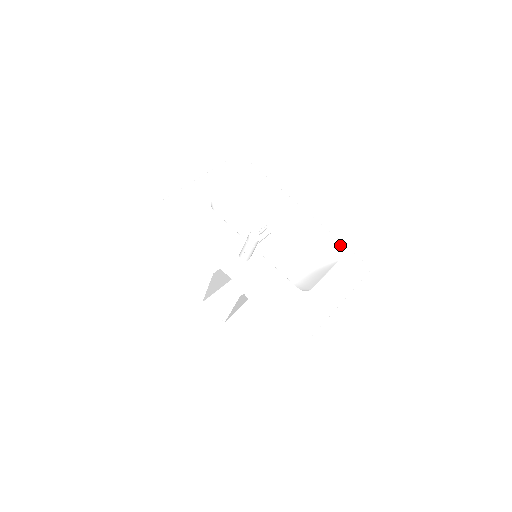
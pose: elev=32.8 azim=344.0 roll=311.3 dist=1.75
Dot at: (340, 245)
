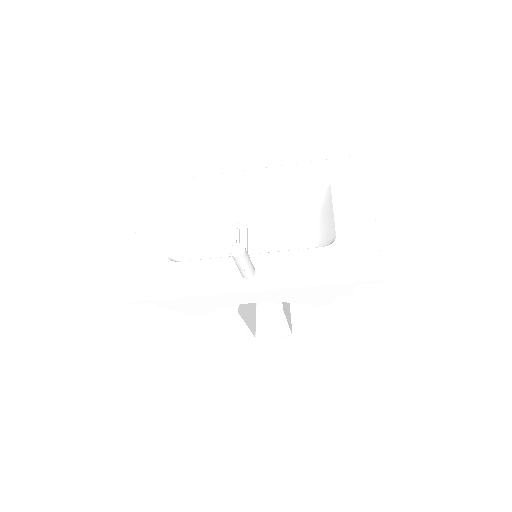
Dot at: (315, 165)
